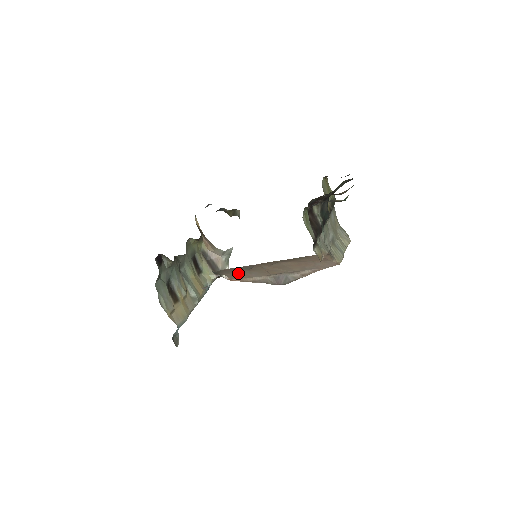
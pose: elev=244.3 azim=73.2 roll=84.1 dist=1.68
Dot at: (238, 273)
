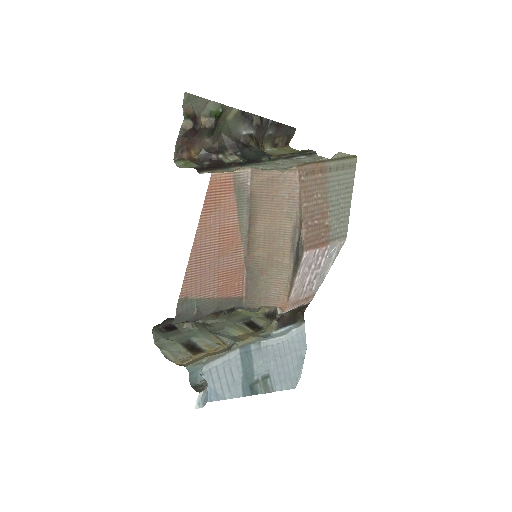
Dot at: (265, 290)
